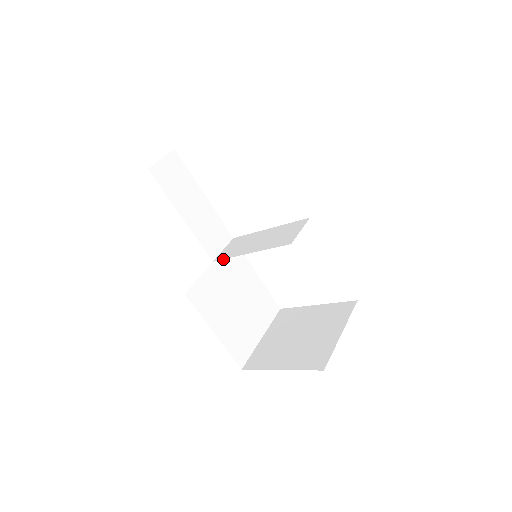
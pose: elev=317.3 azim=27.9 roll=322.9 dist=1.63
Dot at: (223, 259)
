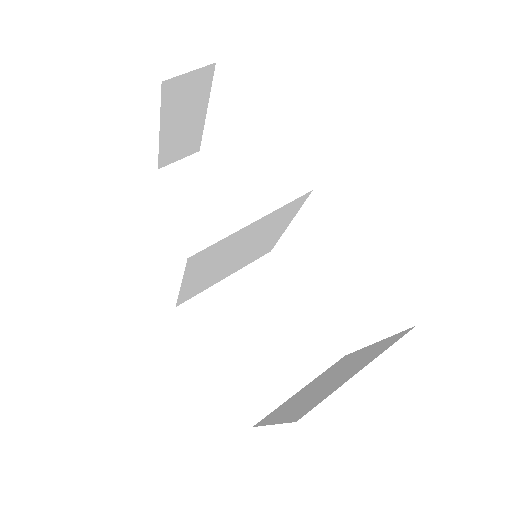
Dot at: (248, 274)
